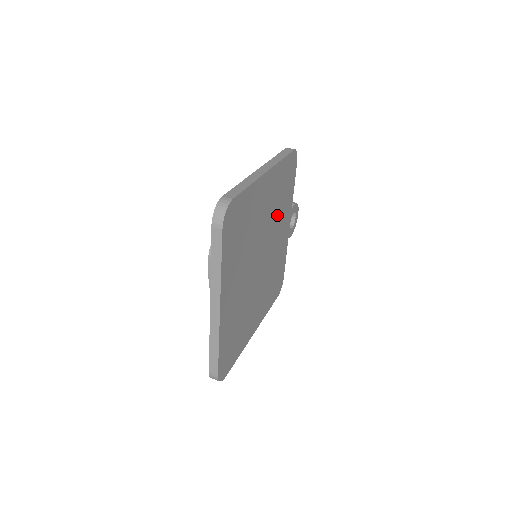
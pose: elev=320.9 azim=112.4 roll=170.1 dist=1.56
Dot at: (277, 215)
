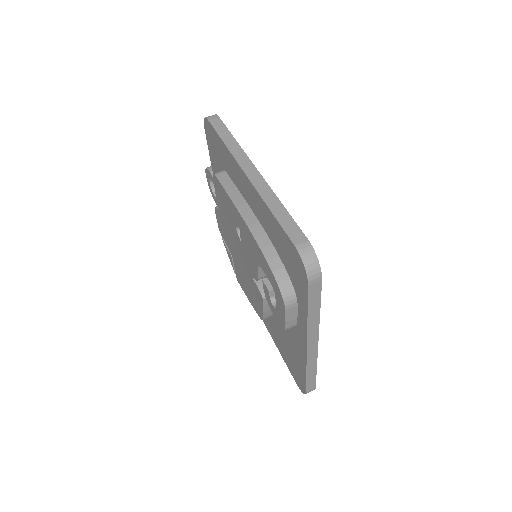
Dot at: occluded
